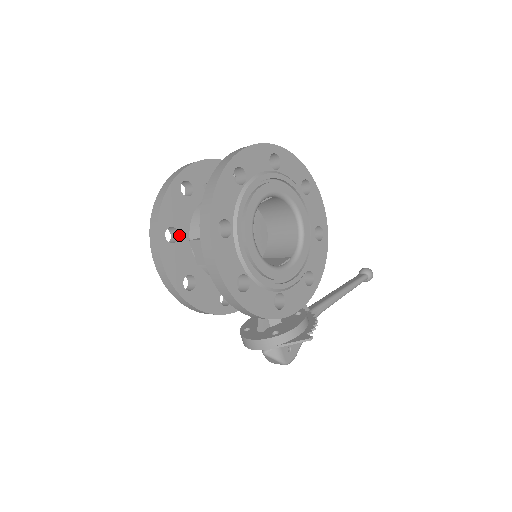
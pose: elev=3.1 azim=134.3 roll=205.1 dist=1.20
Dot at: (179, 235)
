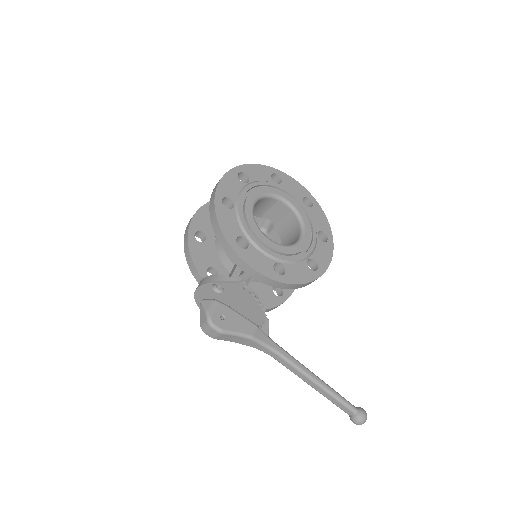
Dot at: occluded
